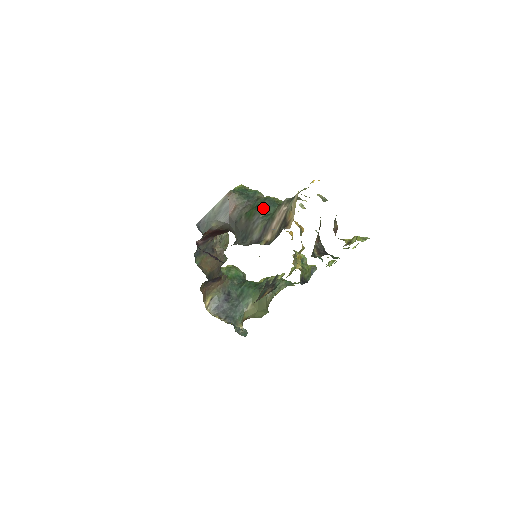
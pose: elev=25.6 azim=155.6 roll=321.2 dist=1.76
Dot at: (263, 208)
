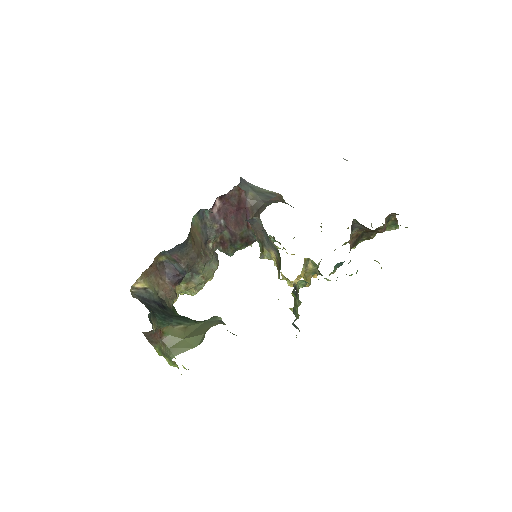
Dot at: occluded
